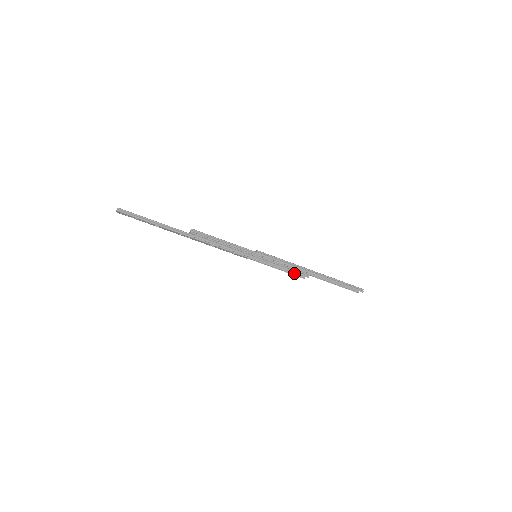
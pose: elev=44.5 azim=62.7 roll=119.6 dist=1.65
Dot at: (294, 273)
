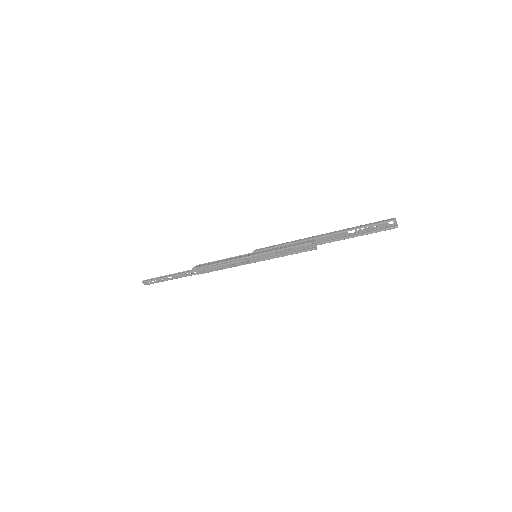
Dot at: (303, 251)
